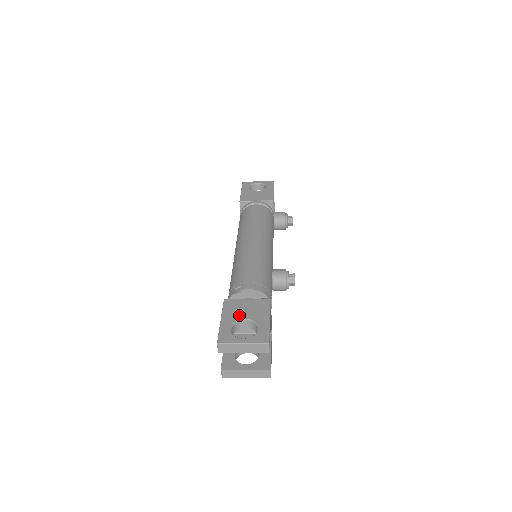
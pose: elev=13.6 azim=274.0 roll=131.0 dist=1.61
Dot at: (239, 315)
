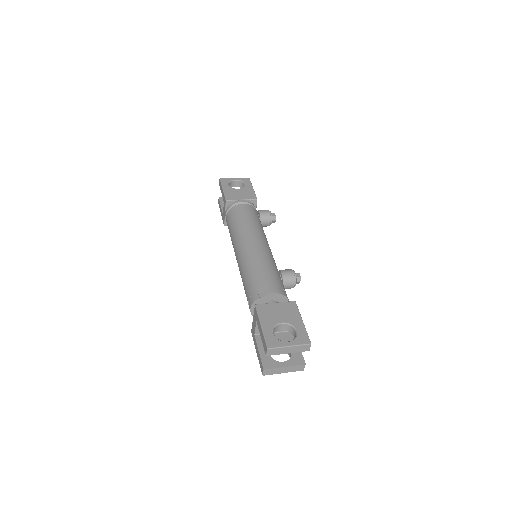
Dot at: (275, 319)
